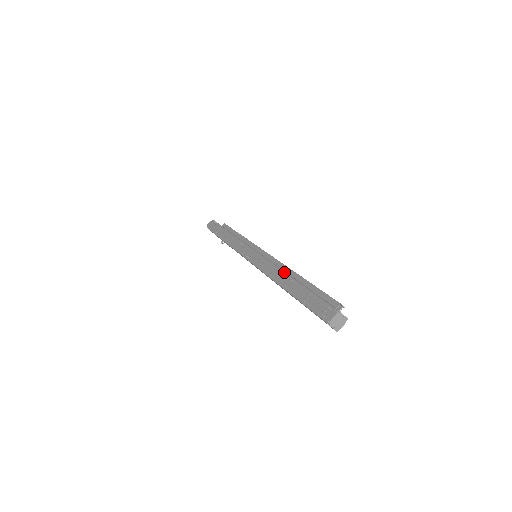
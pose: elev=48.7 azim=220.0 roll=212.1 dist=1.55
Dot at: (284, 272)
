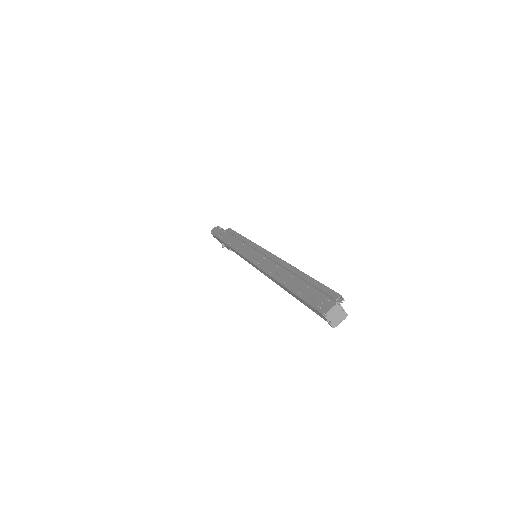
Dot at: (283, 267)
